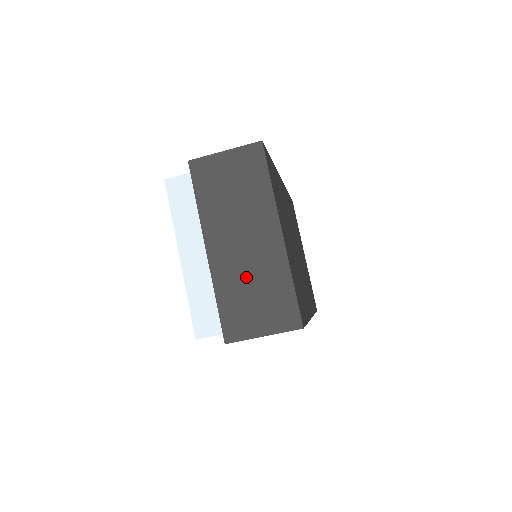
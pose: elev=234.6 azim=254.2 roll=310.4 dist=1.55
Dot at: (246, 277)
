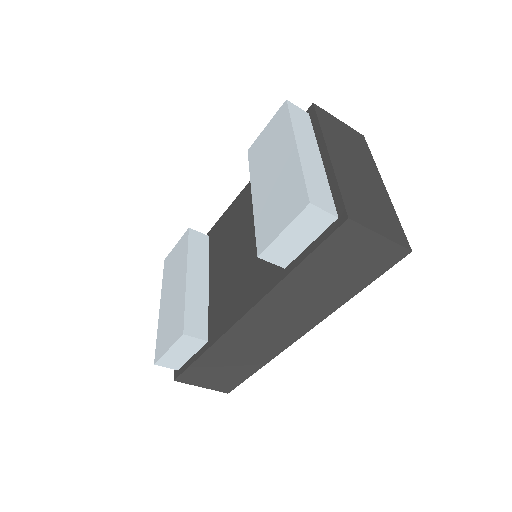
Dot at: (362, 189)
